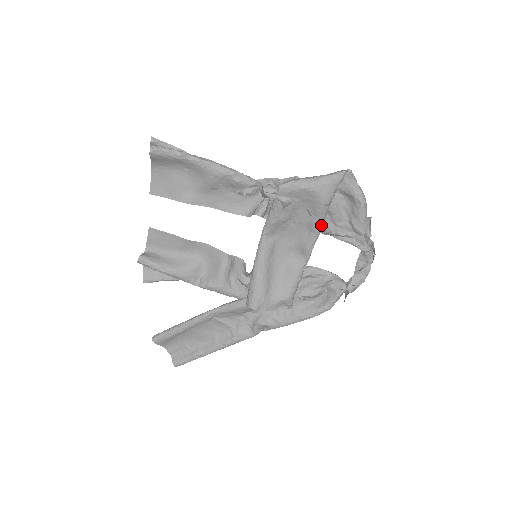
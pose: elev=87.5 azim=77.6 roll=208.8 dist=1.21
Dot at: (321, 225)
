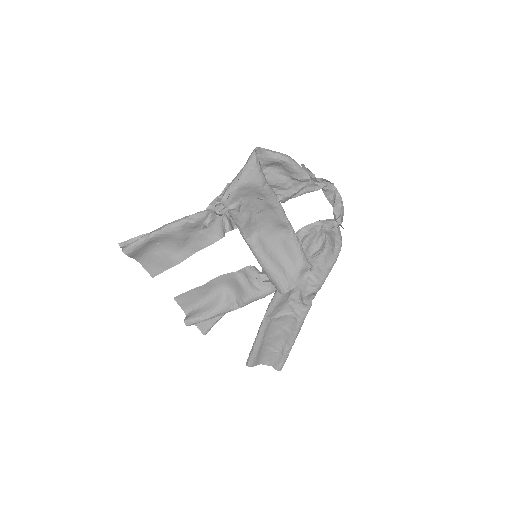
Dot at: (275, 199)
